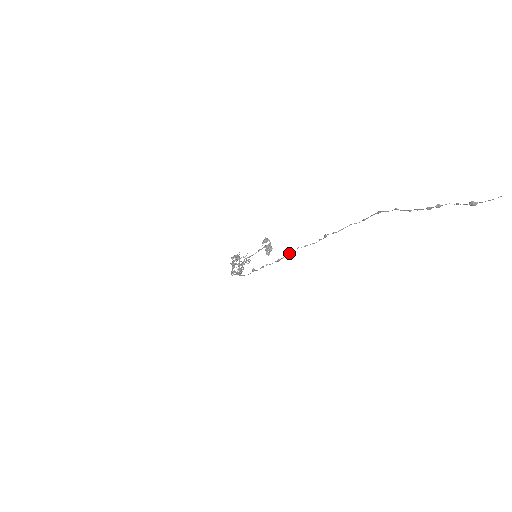
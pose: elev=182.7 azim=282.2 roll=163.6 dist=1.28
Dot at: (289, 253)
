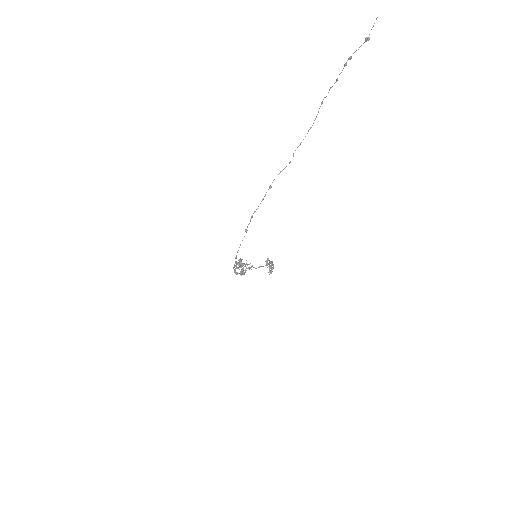
Dot at: (269, 186)
